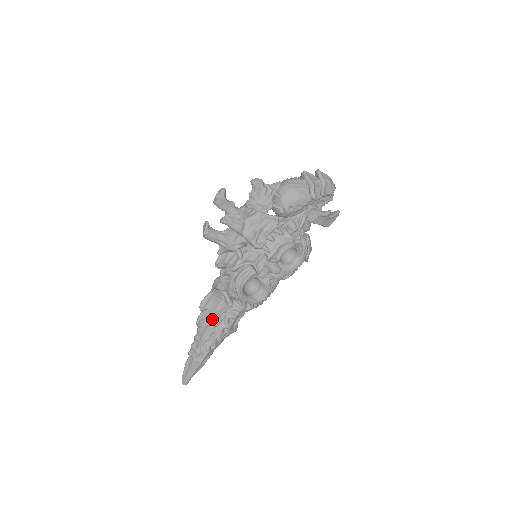
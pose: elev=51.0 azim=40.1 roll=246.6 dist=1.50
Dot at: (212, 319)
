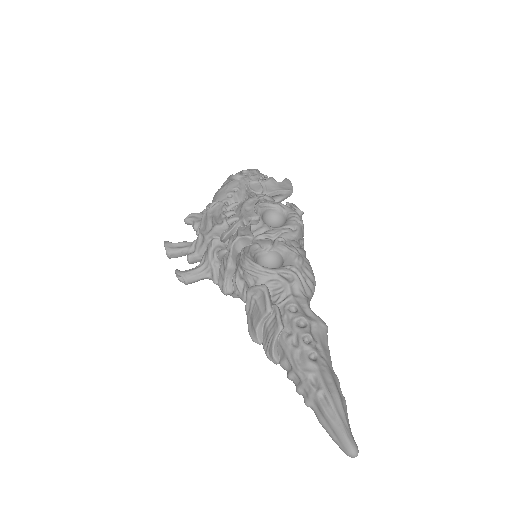
Dot at: (272, 328)
